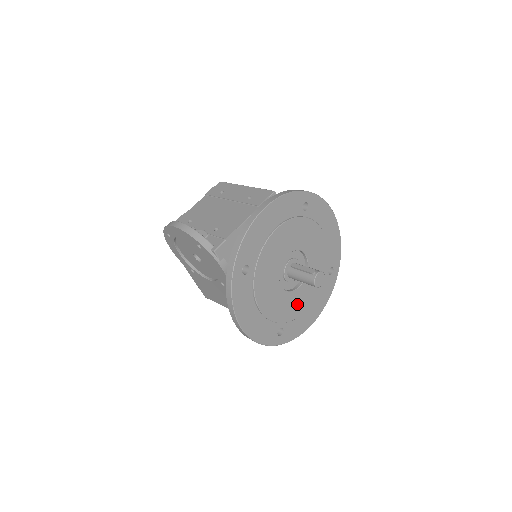
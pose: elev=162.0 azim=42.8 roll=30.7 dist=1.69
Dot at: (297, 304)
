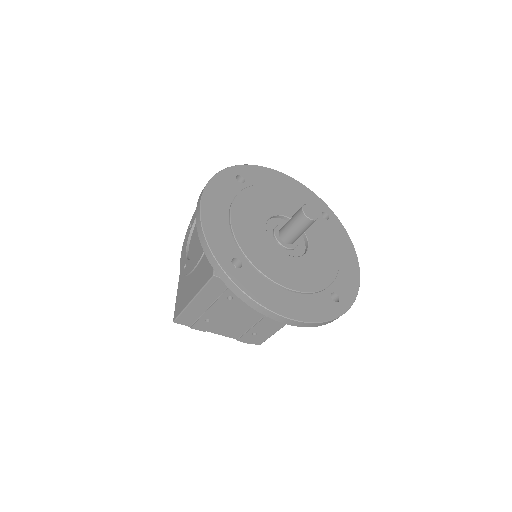
Dot at: (274, 265)
